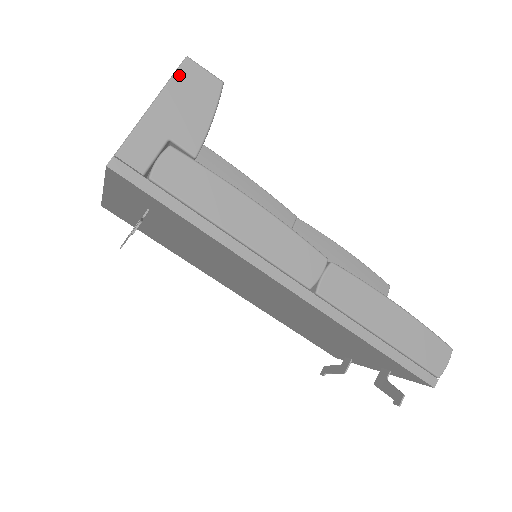
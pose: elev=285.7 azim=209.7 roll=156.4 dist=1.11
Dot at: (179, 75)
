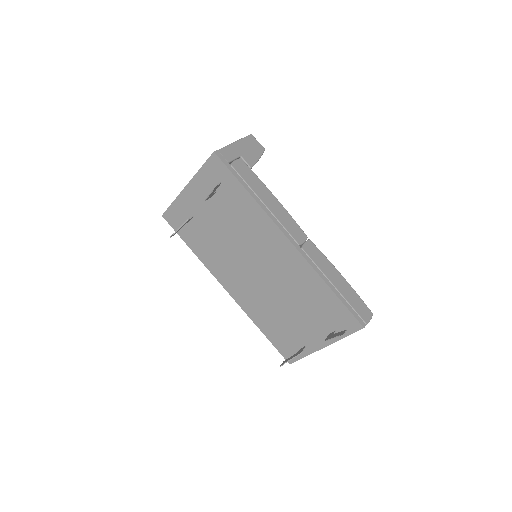
Dot at: (247, 138)
